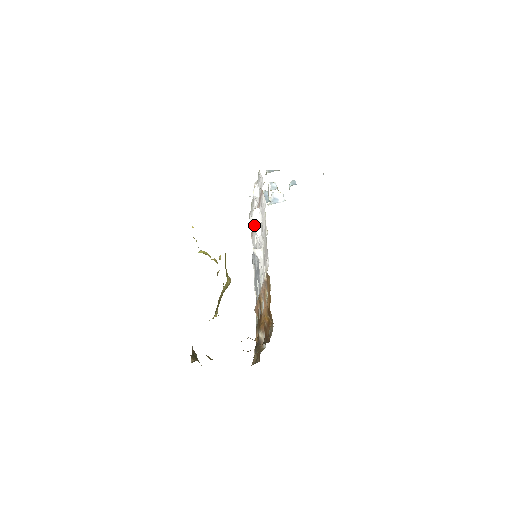
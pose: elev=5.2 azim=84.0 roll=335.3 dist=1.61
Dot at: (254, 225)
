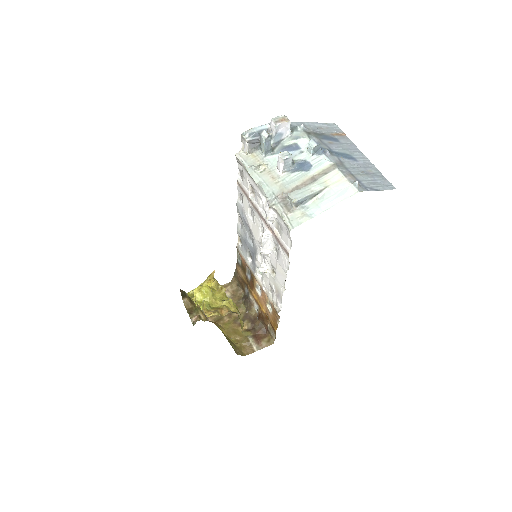
Dot at: (263, 251)
